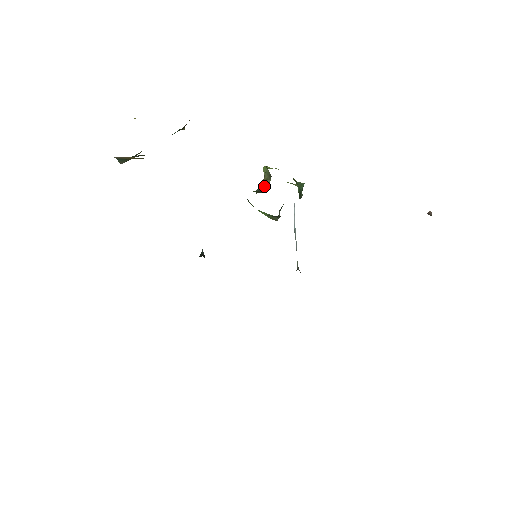
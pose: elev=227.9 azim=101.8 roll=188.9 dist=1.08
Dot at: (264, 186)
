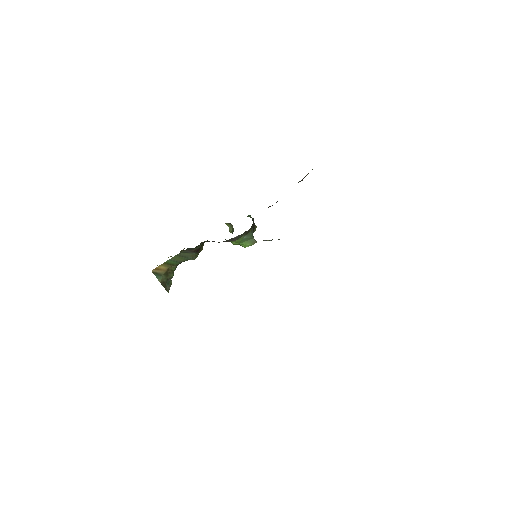
Dot at: (232, 231)
